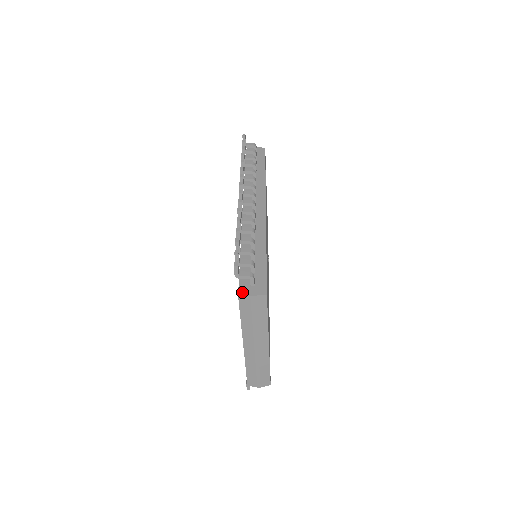
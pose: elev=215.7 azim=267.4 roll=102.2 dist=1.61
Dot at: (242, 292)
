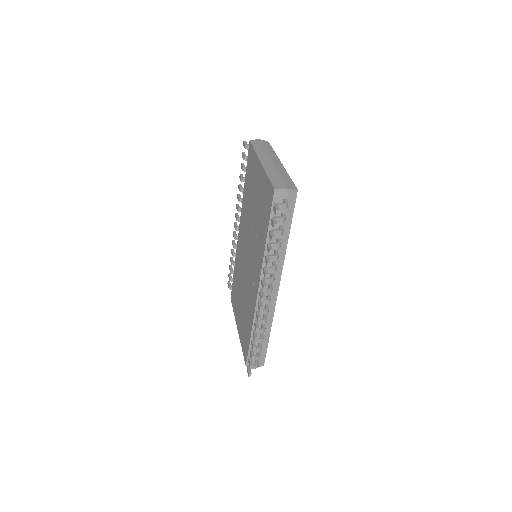
Dot at: occluded
